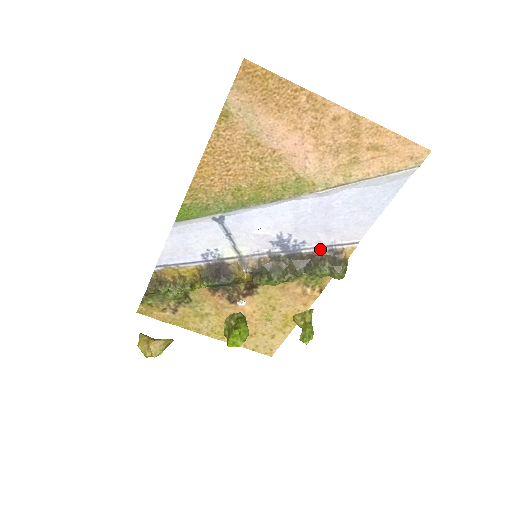
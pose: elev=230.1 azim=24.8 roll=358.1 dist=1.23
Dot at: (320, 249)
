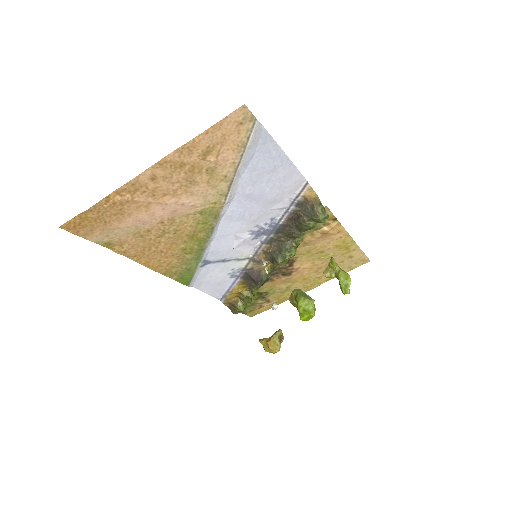
Dot at: (289, 212)
